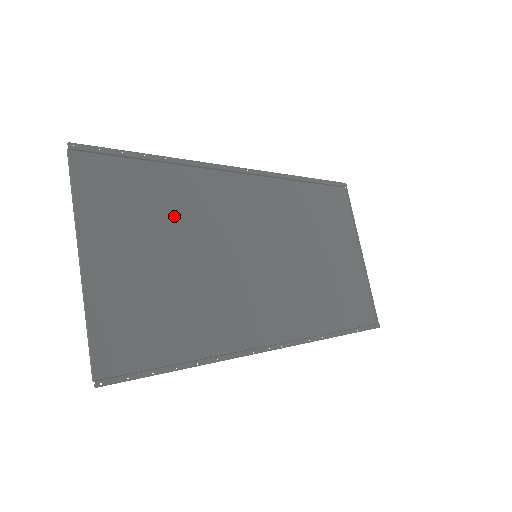
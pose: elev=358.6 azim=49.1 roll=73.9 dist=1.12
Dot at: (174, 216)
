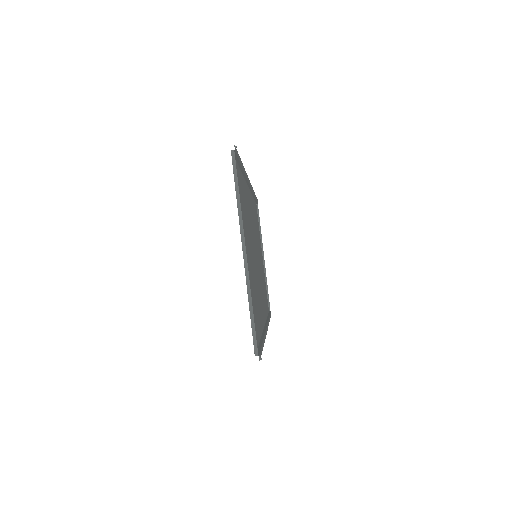
Dot at: (246, 219)
